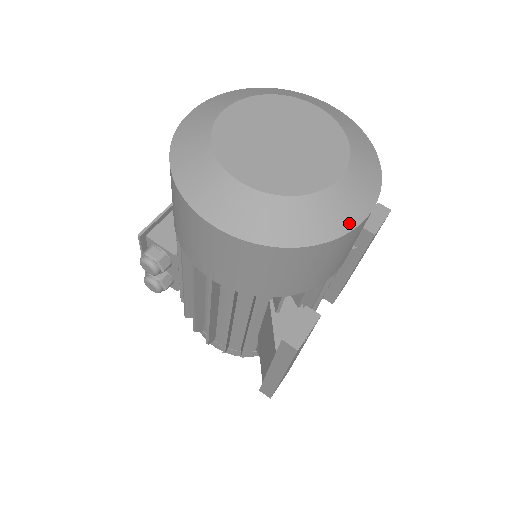
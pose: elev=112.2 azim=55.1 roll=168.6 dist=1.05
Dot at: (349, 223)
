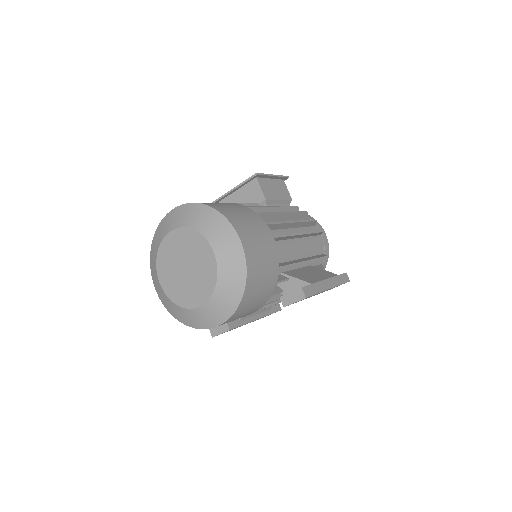
Dot at: (202, 326)
